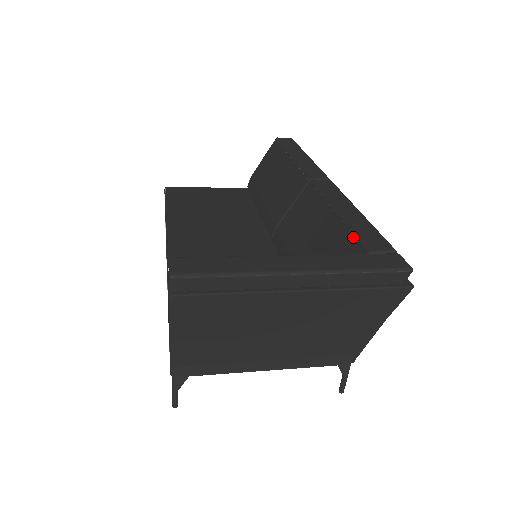
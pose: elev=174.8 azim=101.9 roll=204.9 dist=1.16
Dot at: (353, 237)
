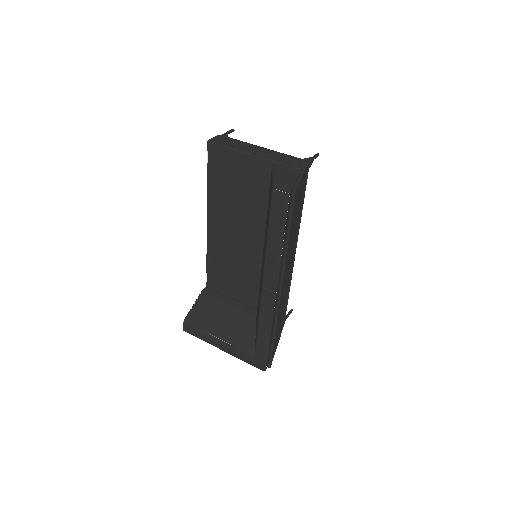
Dot at: (256, 343)
